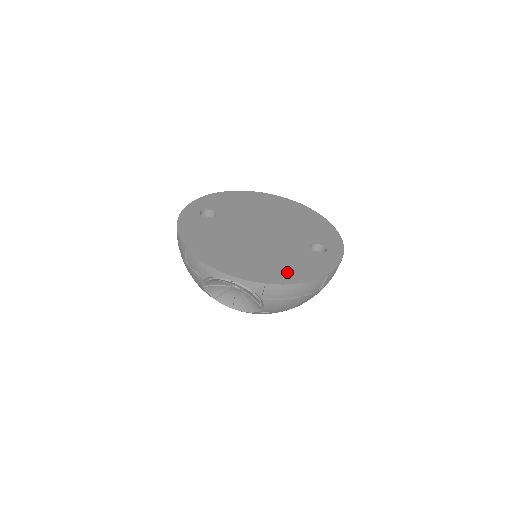
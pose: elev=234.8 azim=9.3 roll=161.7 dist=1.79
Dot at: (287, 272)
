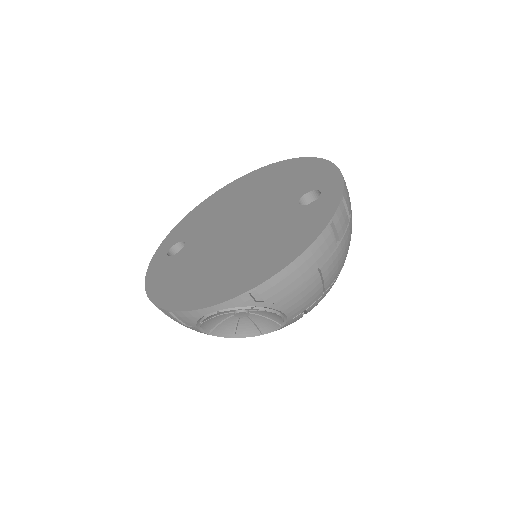
Dot at: (277, 254)
